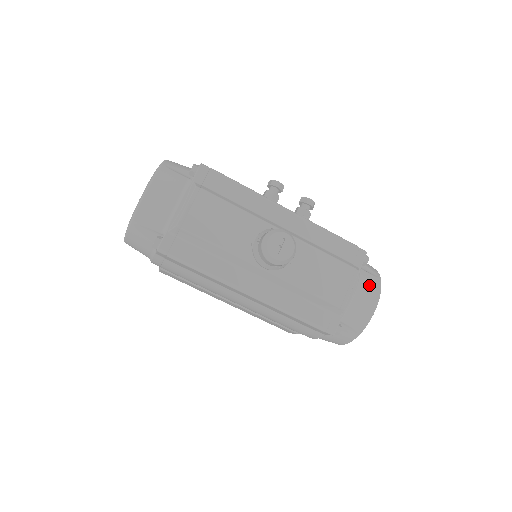
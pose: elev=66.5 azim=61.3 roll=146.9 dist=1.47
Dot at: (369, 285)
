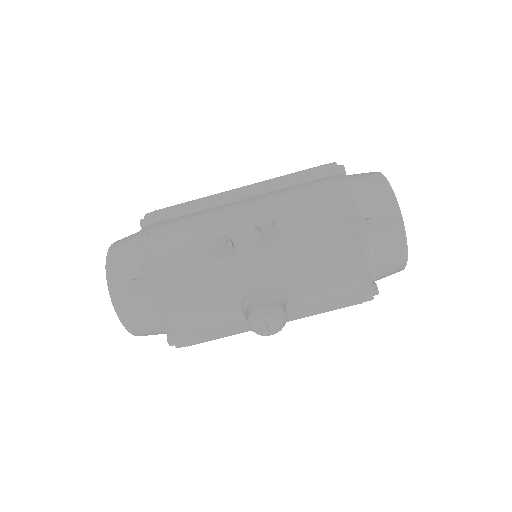
Dot at: (388, 245)
